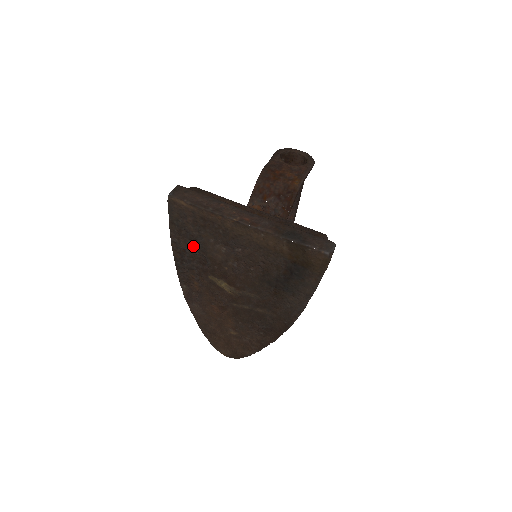
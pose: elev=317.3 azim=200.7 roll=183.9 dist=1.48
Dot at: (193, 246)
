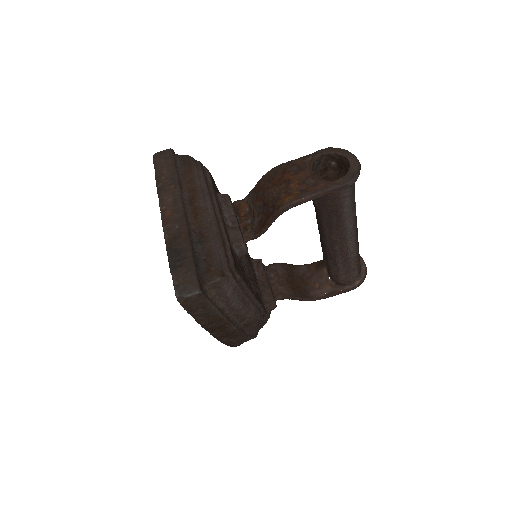
Dot at: occluded
